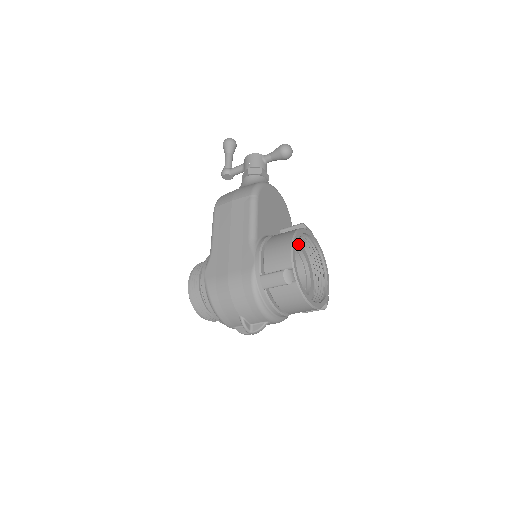
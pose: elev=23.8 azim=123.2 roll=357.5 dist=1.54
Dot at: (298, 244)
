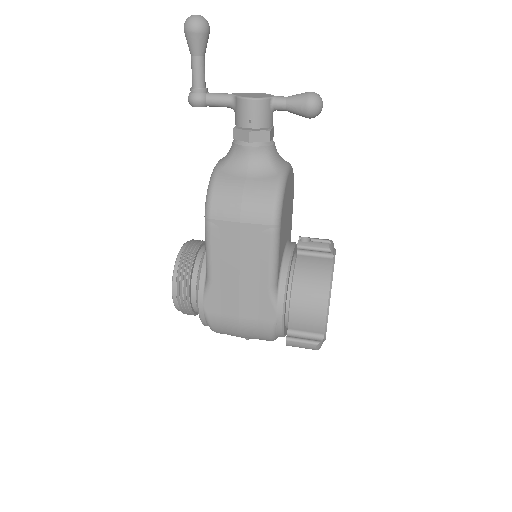
Dot at: occluded
